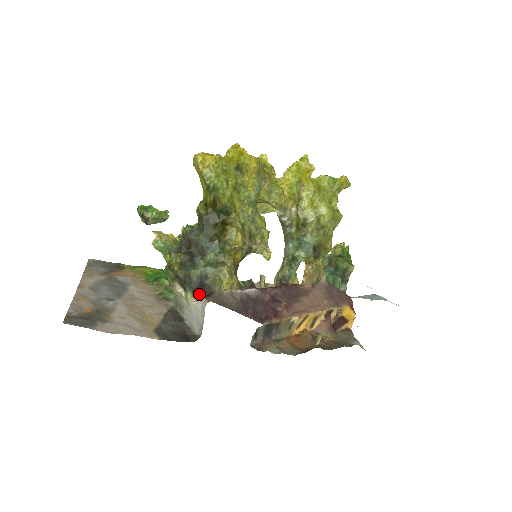
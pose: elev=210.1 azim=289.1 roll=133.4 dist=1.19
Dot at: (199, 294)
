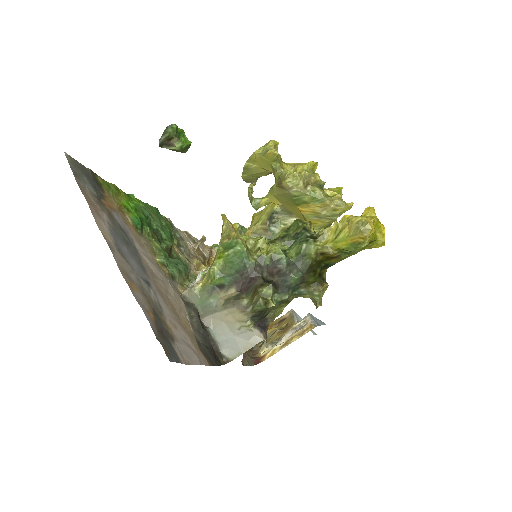
Dot at: occluded
